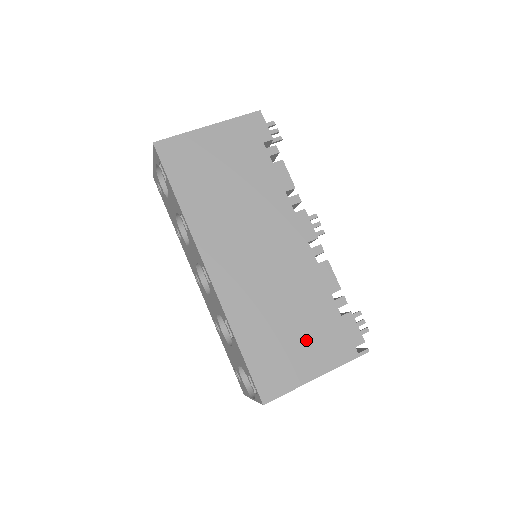
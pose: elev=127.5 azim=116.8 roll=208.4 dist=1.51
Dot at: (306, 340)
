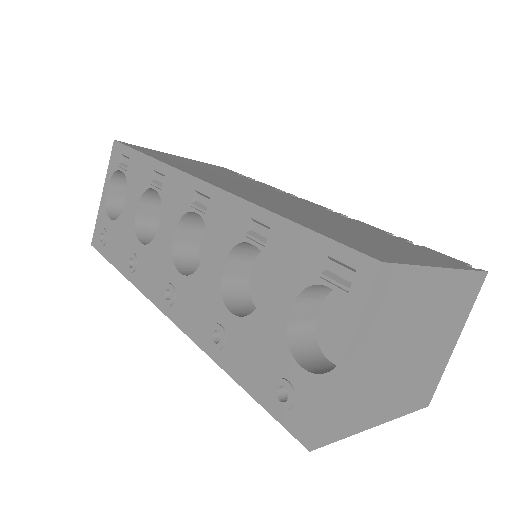
Dot at: (388, 243)
